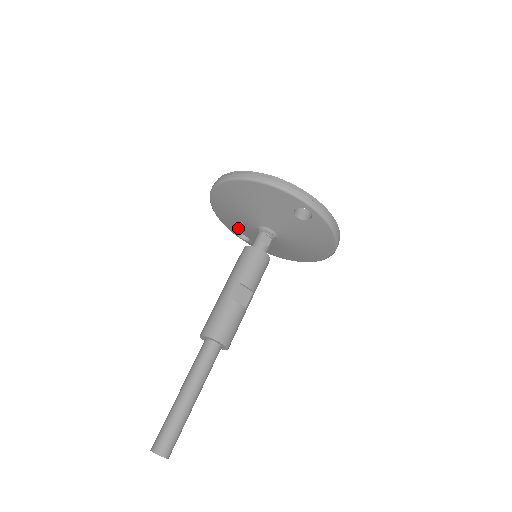
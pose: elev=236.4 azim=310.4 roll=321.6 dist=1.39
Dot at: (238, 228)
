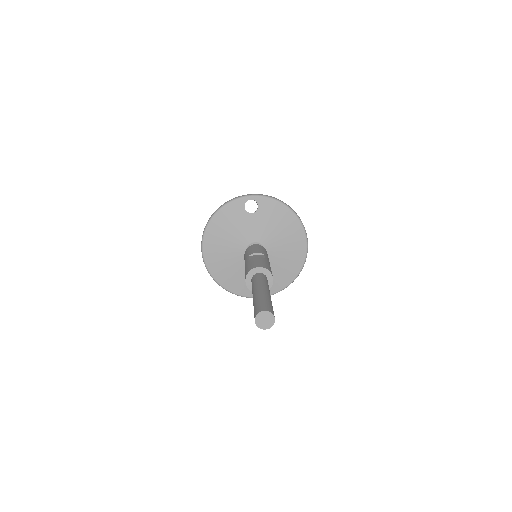
Dot at: occluded
